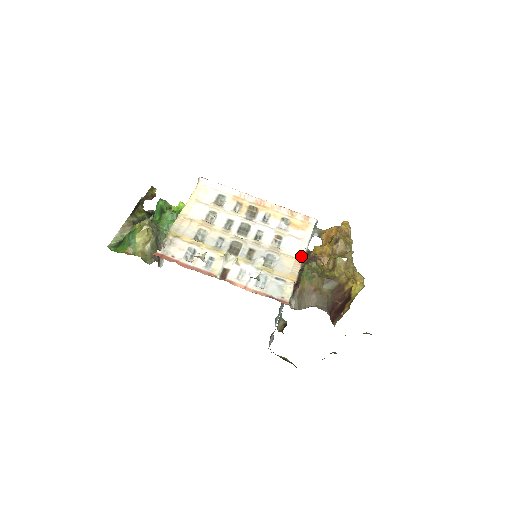
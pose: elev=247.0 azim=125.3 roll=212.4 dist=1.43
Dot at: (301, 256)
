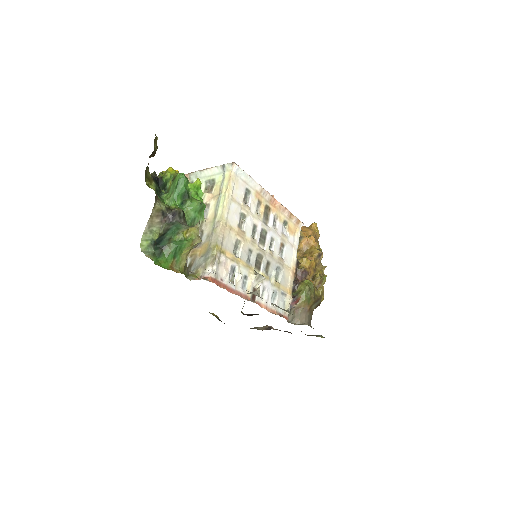
Dot at: (294, 266)
